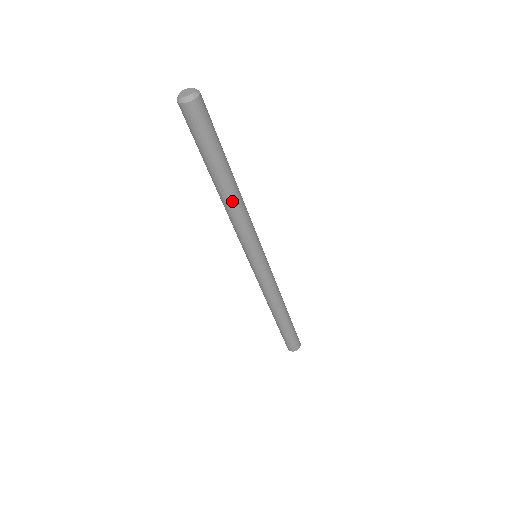
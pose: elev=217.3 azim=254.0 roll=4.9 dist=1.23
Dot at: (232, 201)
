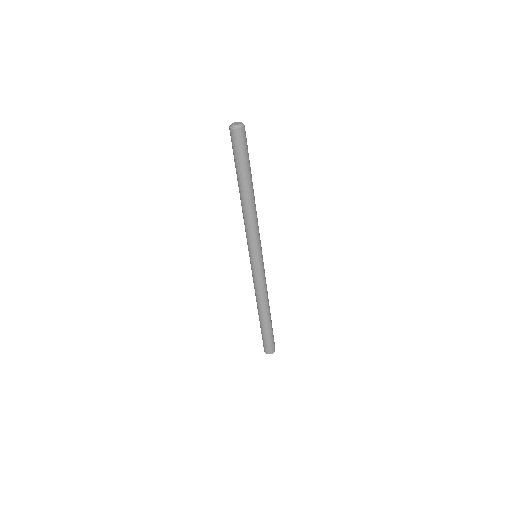
Dot at: (249, 204)
